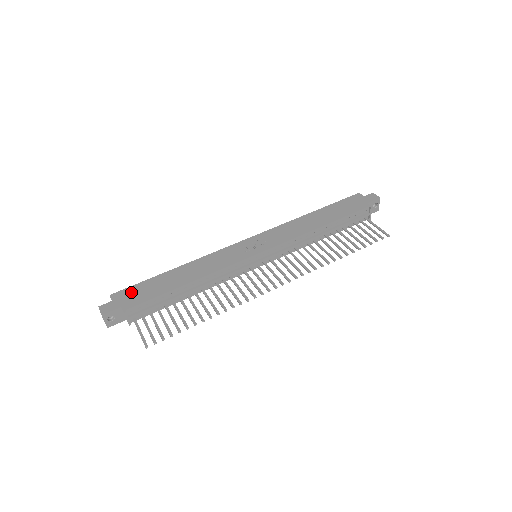
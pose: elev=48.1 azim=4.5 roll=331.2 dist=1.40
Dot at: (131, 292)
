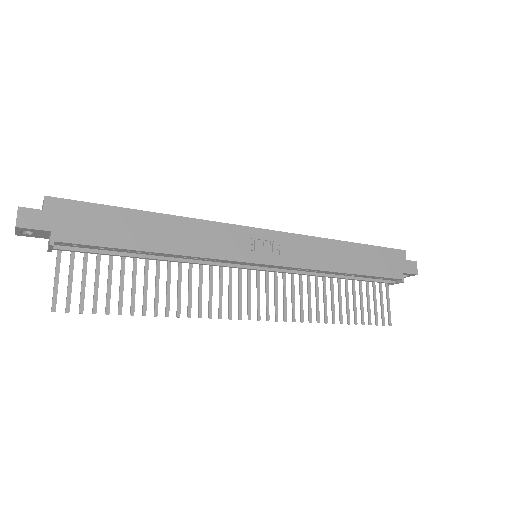
Dot at: (77, 213)
